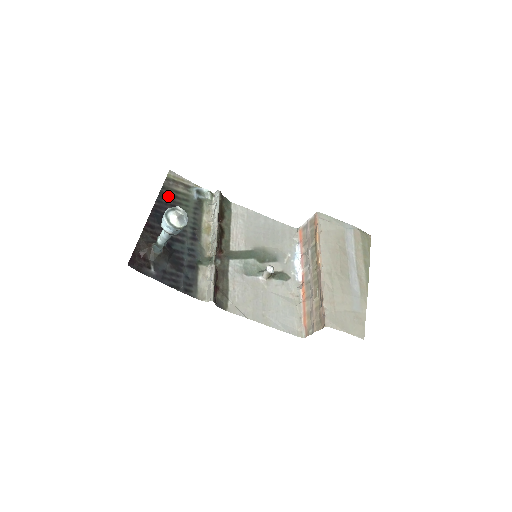
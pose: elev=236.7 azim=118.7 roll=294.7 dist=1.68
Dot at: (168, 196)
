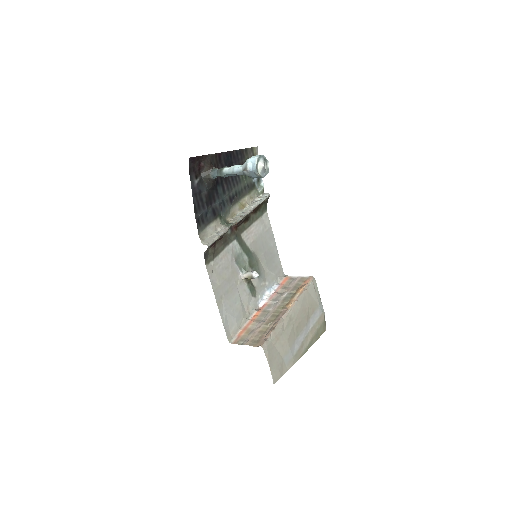
Dot at: (243, 158)
